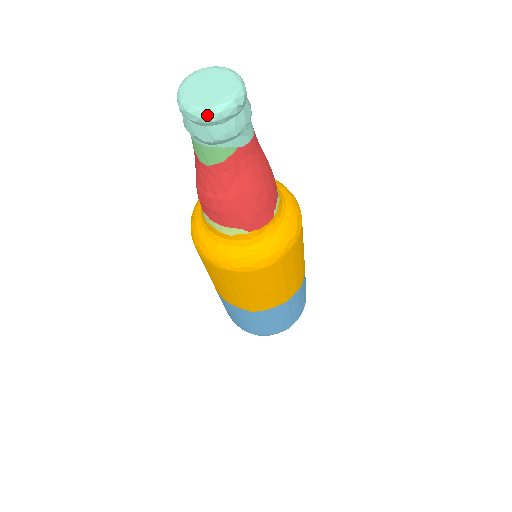
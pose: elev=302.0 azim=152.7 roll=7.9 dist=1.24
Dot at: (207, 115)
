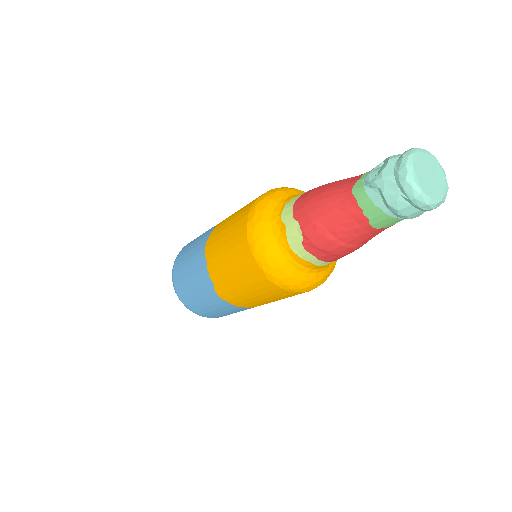
Dot at: (438, 205)
